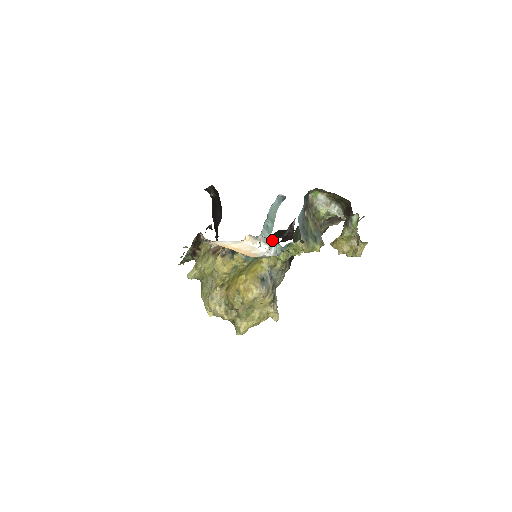
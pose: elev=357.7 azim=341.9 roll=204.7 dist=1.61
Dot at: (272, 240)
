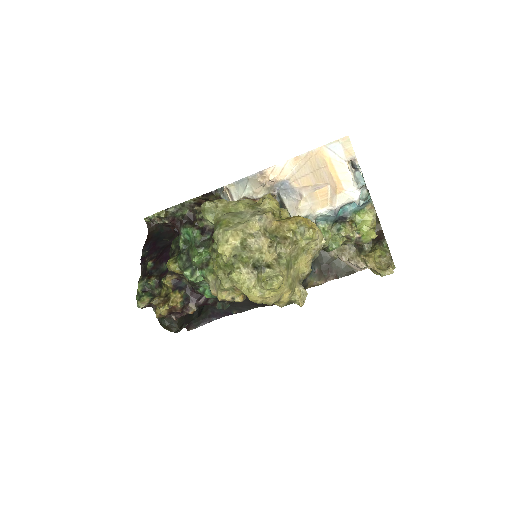
Dot at: occluded
